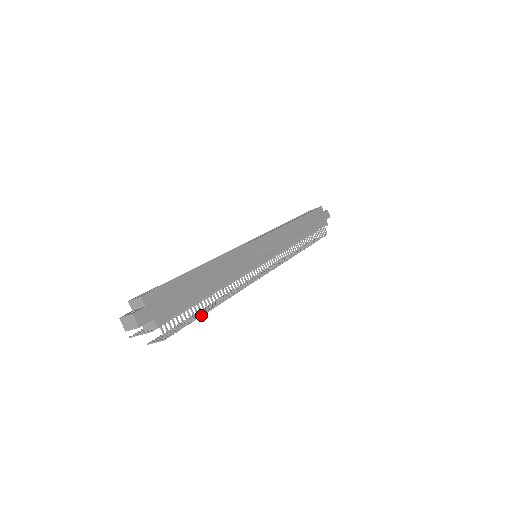
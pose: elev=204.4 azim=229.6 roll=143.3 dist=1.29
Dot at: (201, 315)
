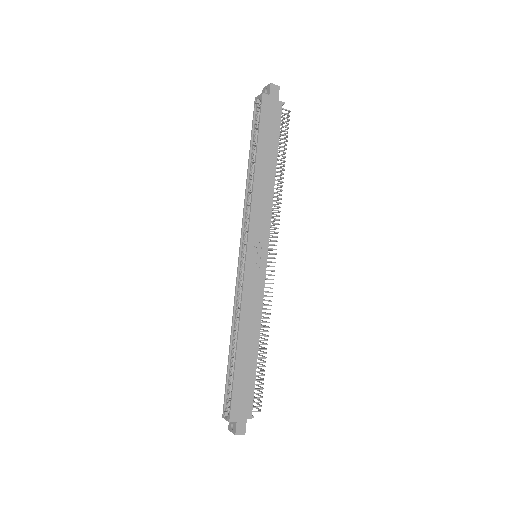
Dot at: occluded
